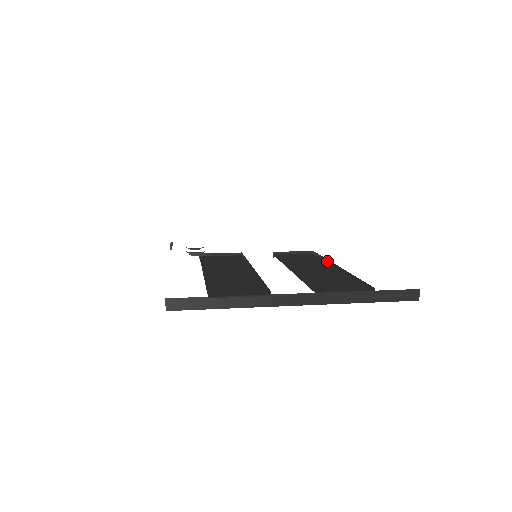
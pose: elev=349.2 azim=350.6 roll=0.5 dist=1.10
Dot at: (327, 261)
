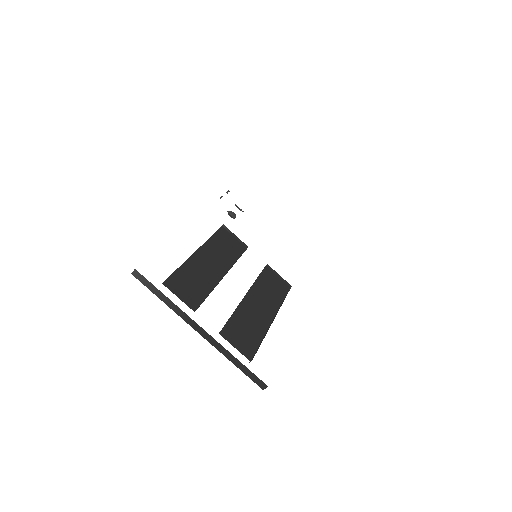
Dot at: (281, 305)
